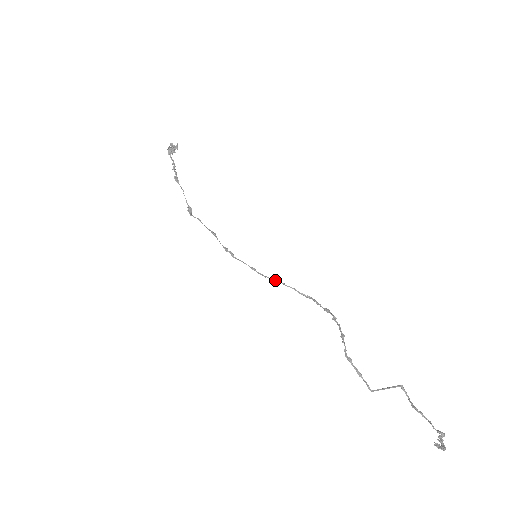
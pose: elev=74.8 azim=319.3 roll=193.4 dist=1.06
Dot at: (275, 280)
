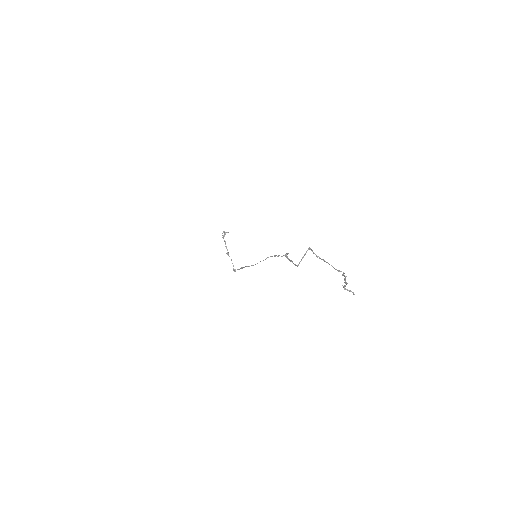
Dot at: (263, 260)
